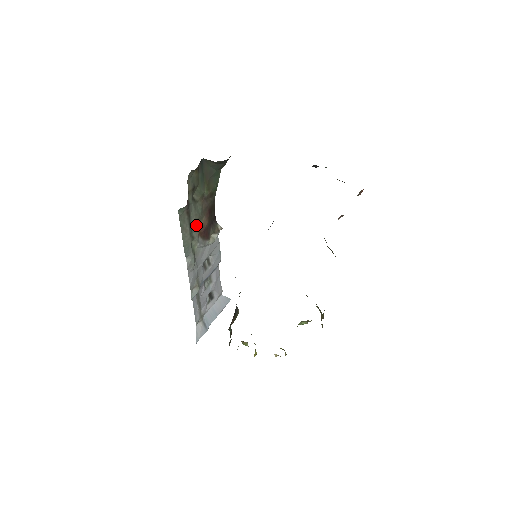
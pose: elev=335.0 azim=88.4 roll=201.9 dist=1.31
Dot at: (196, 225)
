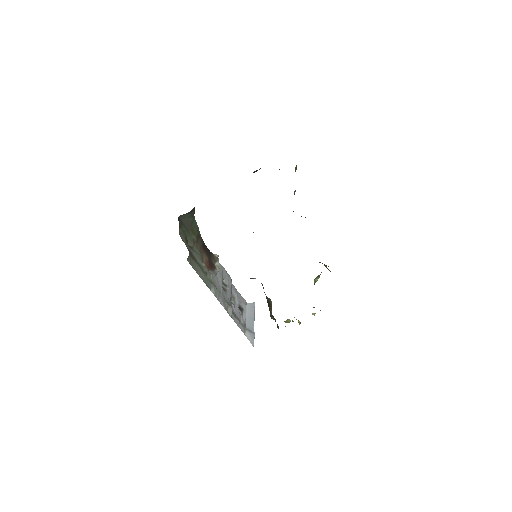
Dot at: (202, 264)
